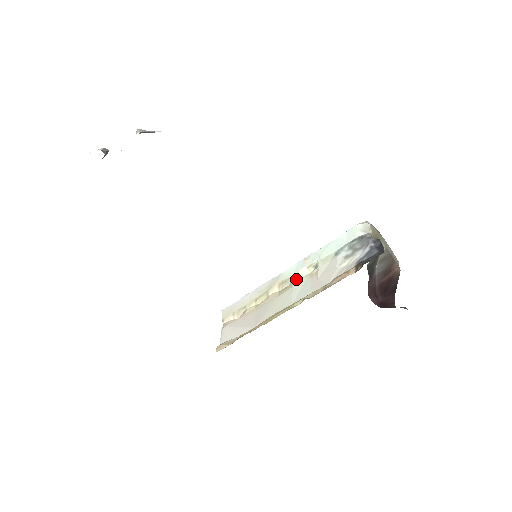
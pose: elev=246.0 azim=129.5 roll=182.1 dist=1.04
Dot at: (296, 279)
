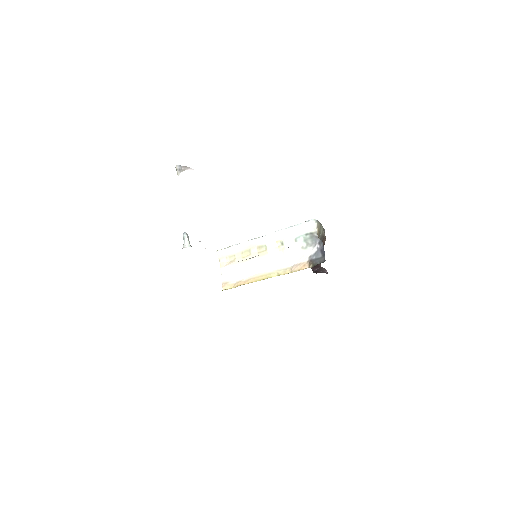
Dot at: (269, 248)
